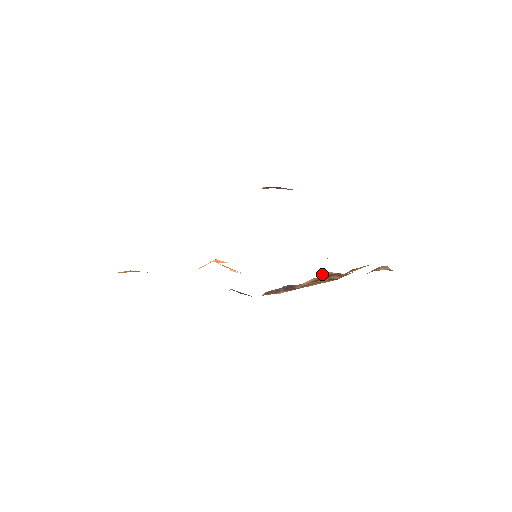
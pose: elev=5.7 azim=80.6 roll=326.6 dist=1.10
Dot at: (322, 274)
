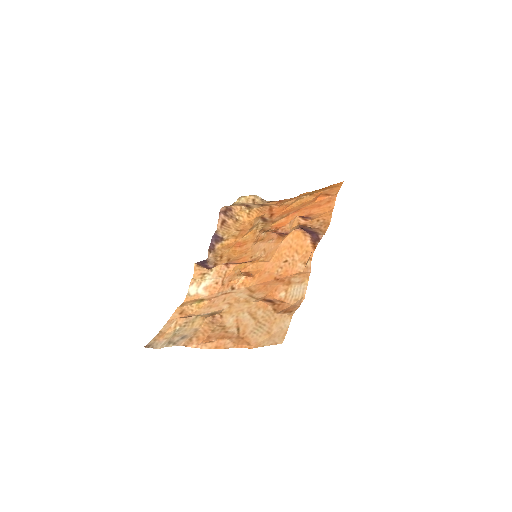
Dot at: (219, 213)
